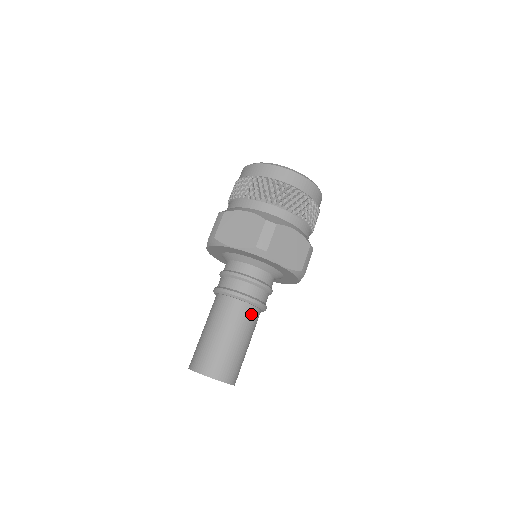
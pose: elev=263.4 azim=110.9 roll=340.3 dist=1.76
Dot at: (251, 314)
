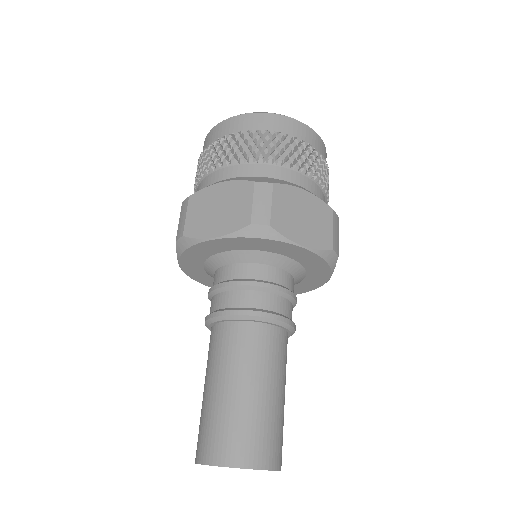
Dot at: (274, 340)
